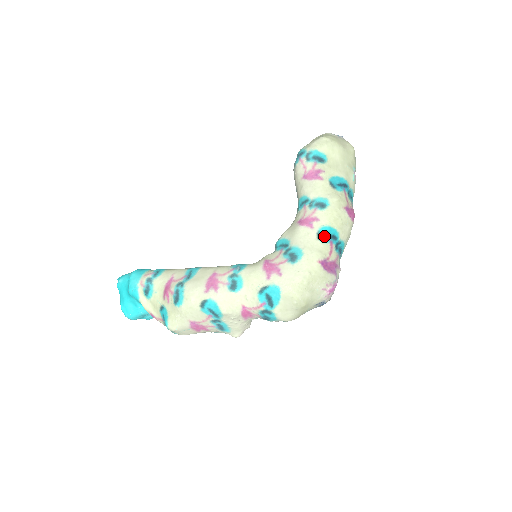
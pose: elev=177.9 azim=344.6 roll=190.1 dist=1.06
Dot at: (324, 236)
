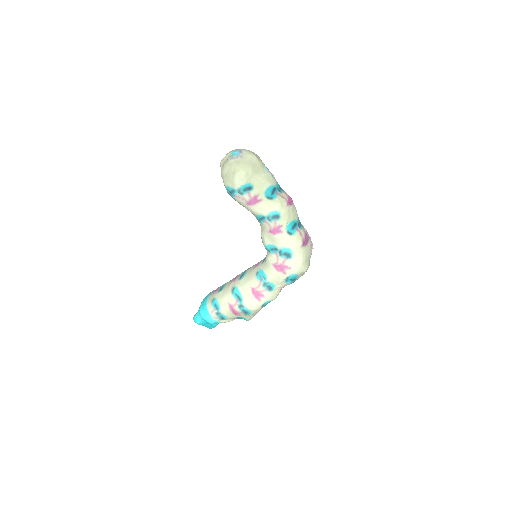
Dot at: (291, 230)
